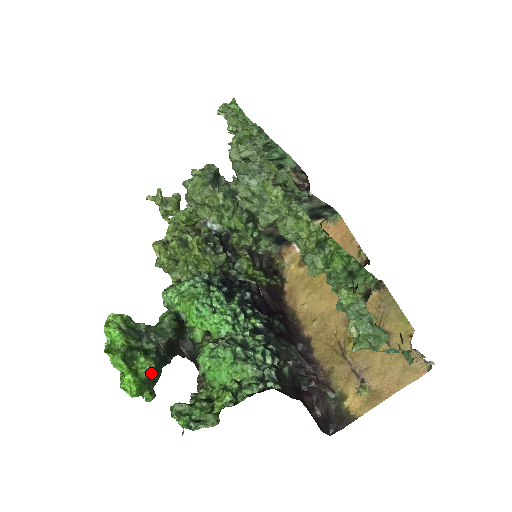
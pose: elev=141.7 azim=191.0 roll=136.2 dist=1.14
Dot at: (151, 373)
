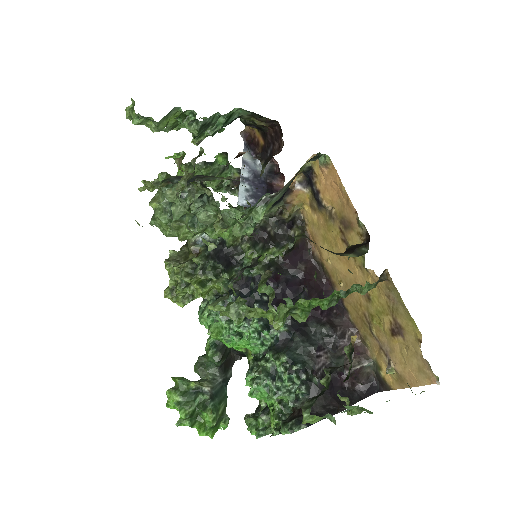
Dot at: (215, 421)
